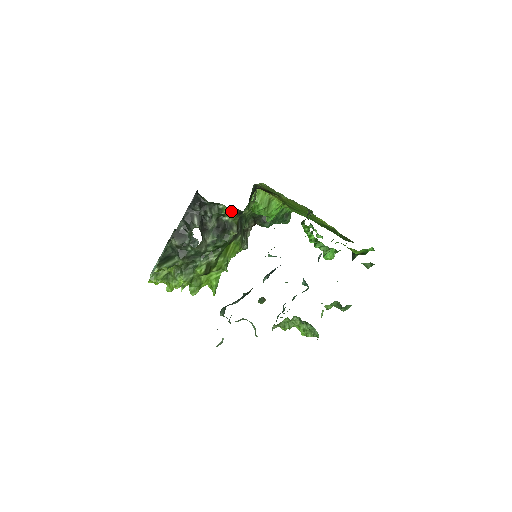
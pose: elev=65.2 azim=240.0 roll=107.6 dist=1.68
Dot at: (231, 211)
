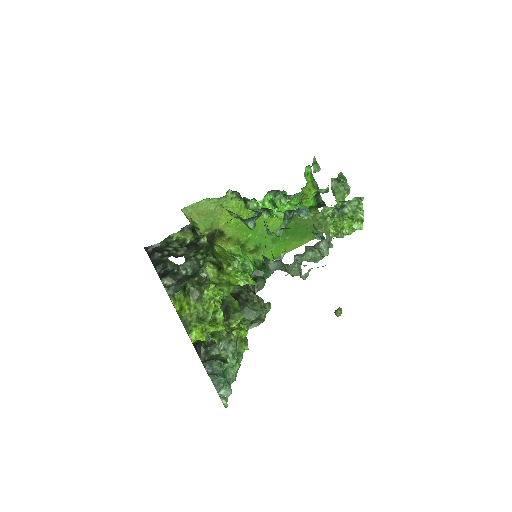
Dot at: (184, 234)
